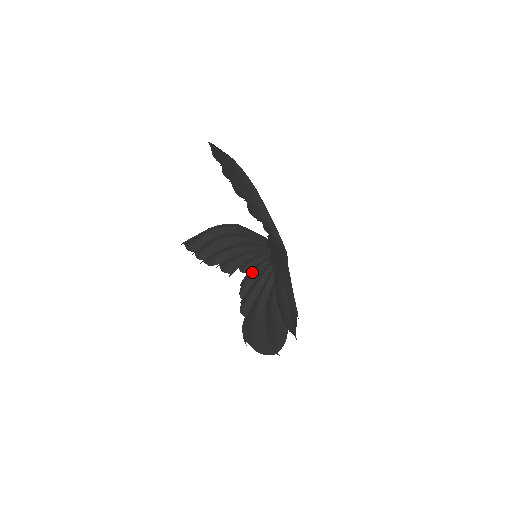
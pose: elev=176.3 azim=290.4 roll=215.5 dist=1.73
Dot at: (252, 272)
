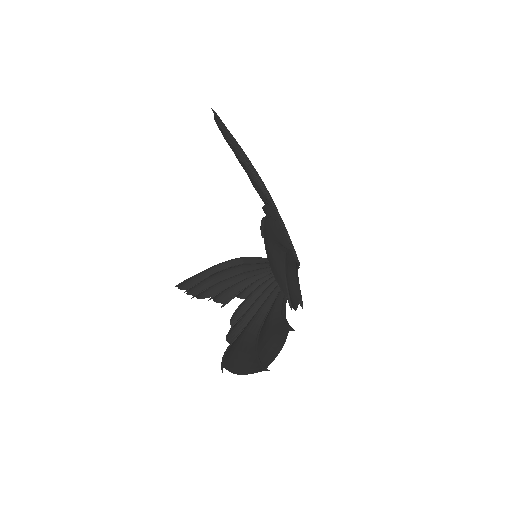
Dot at: occluded
